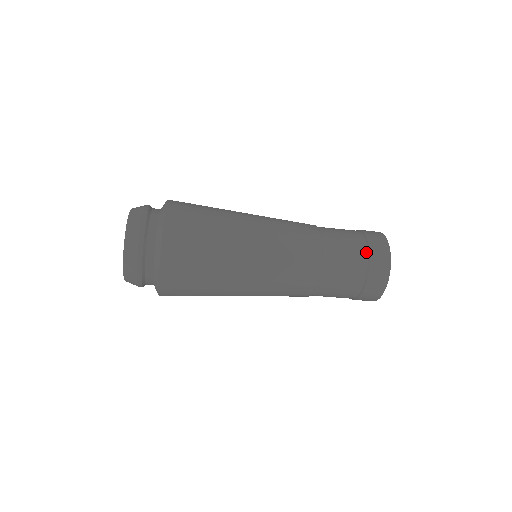
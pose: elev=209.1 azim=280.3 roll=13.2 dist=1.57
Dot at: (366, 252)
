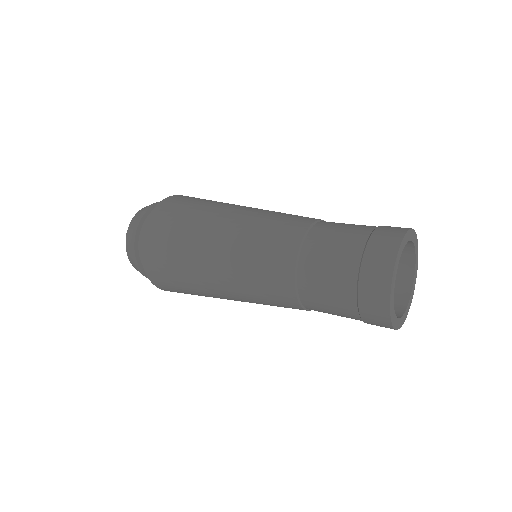
Dot at: (360, 320)
